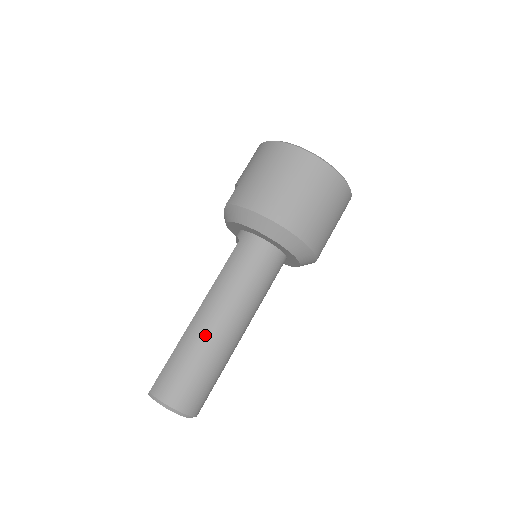
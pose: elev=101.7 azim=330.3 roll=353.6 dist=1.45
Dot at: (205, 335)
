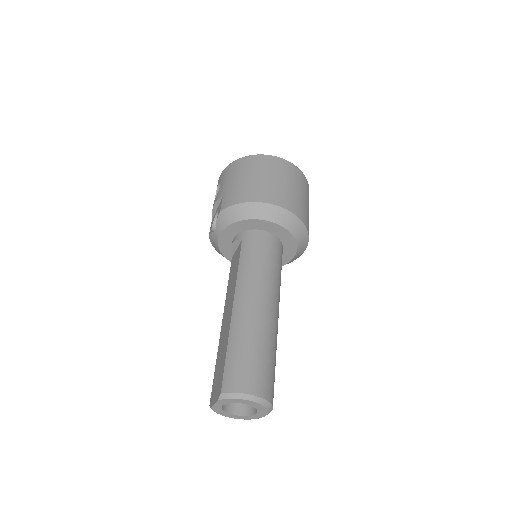
Dot at: (254, 318)
